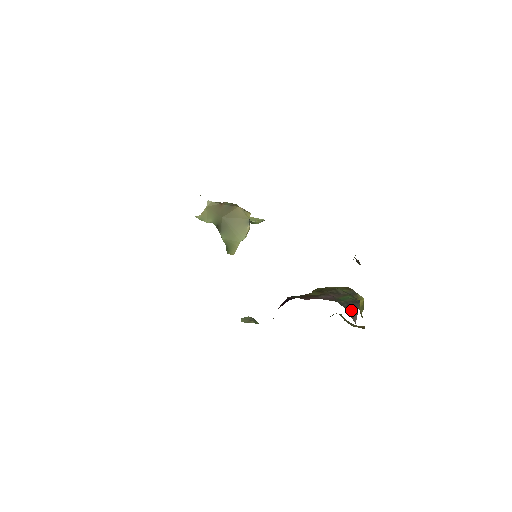
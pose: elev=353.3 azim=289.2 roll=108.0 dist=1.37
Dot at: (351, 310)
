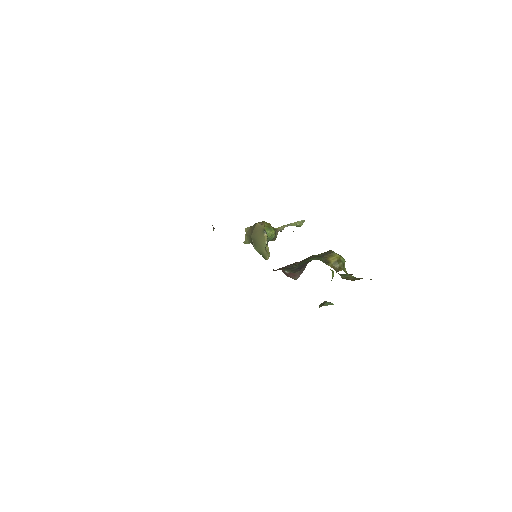
Dot at: (298, 270)
